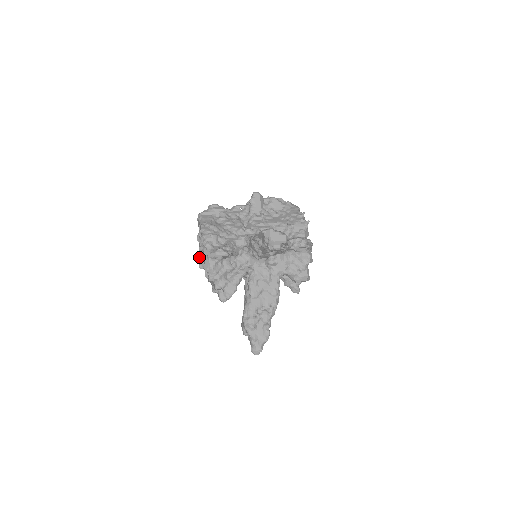
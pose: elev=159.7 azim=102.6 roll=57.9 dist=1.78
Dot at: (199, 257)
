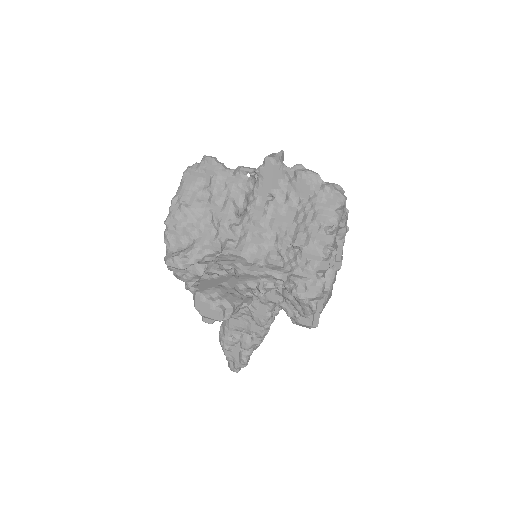
Dot at: occluded
